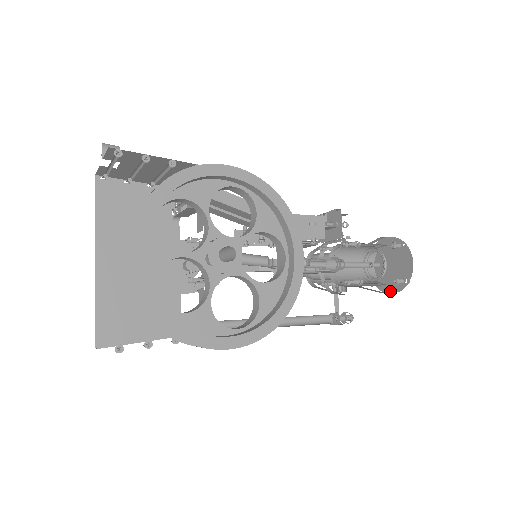
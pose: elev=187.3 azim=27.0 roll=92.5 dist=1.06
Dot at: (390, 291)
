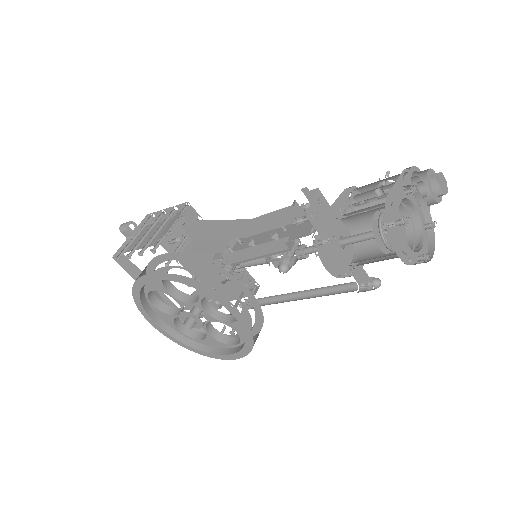
Dot at: (426, 251)
